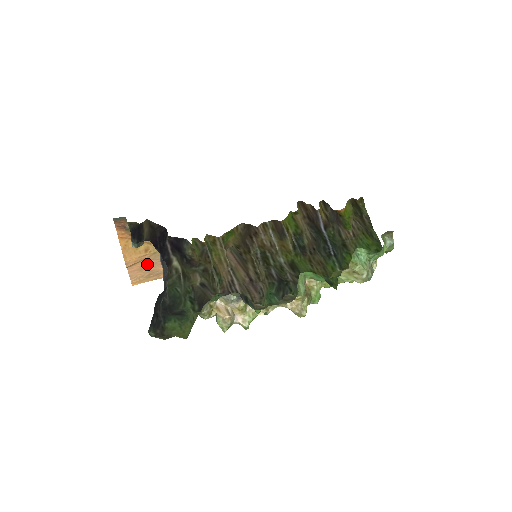
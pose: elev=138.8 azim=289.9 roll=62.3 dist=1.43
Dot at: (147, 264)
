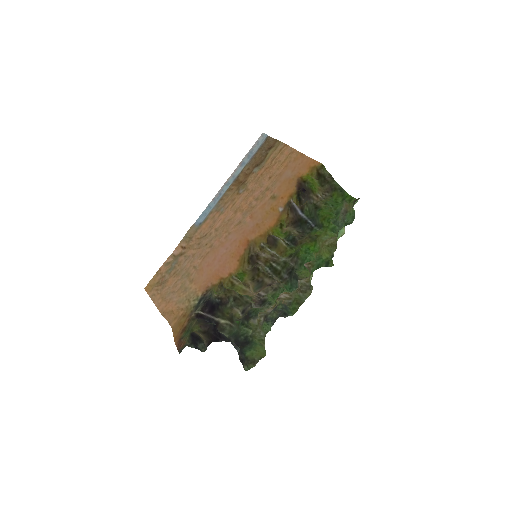
Dot at: (170, 299)
